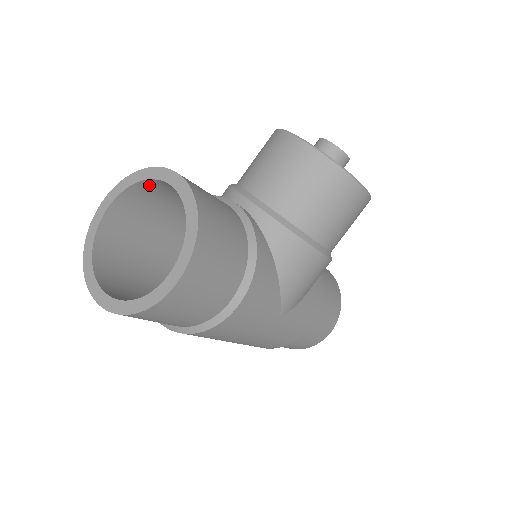
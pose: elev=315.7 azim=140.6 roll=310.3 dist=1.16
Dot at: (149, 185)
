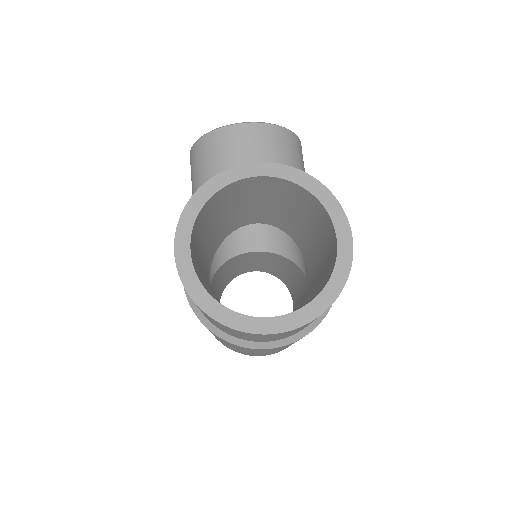
Dot at: (211, 202)
